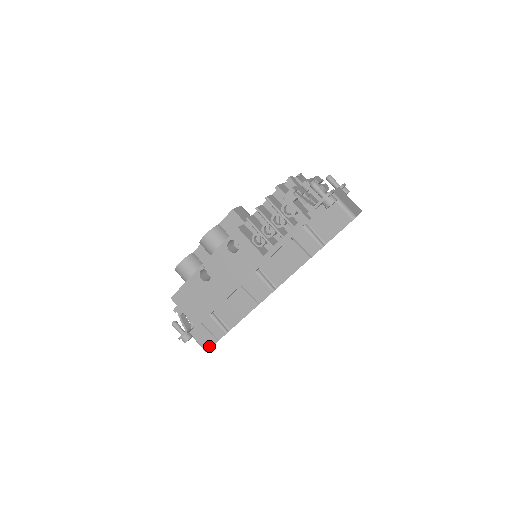
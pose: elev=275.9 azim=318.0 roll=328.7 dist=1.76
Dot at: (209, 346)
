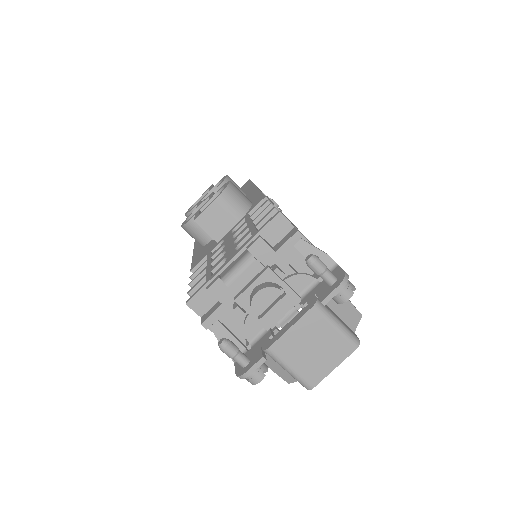
Dot at: occluded
